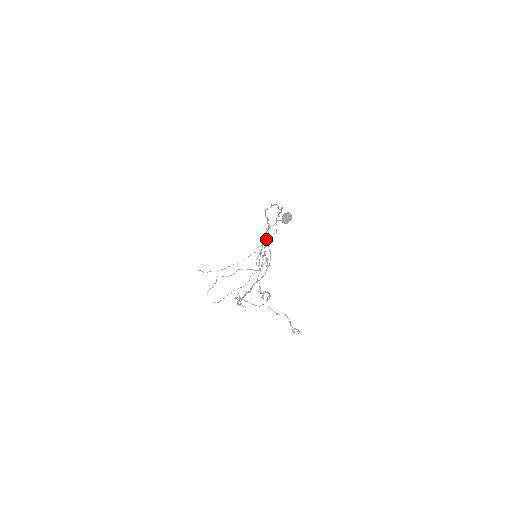
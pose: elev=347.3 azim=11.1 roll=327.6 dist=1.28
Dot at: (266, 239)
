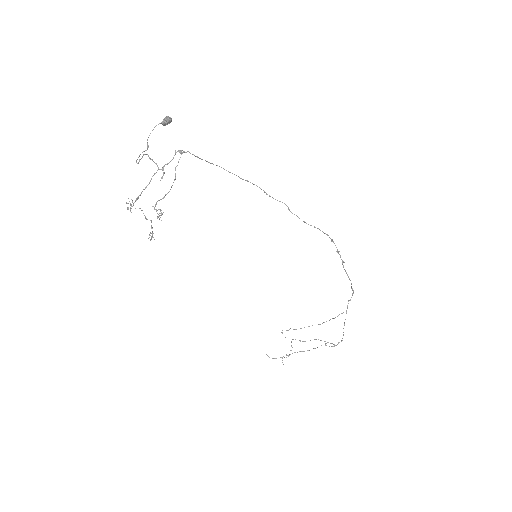
Dot at: (172, 159)
